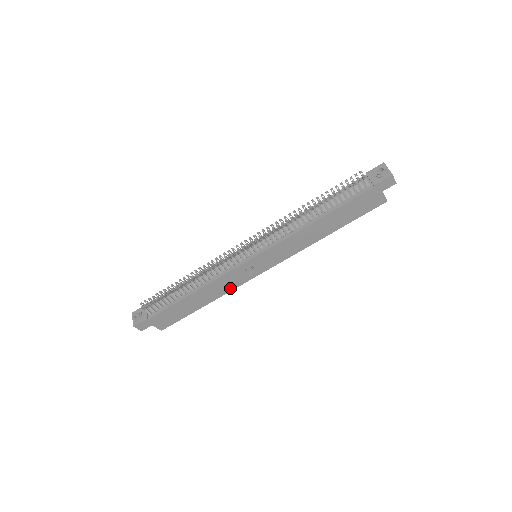
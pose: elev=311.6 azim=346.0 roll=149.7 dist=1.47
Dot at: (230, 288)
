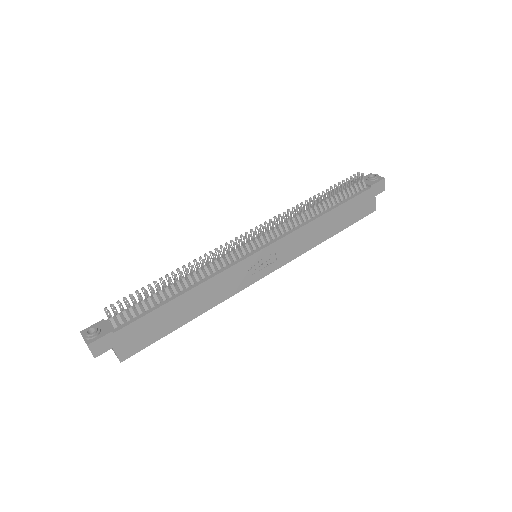
Dot at: (224, 296)
